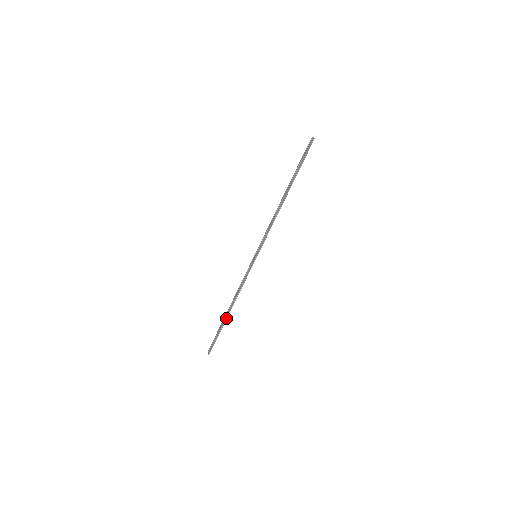
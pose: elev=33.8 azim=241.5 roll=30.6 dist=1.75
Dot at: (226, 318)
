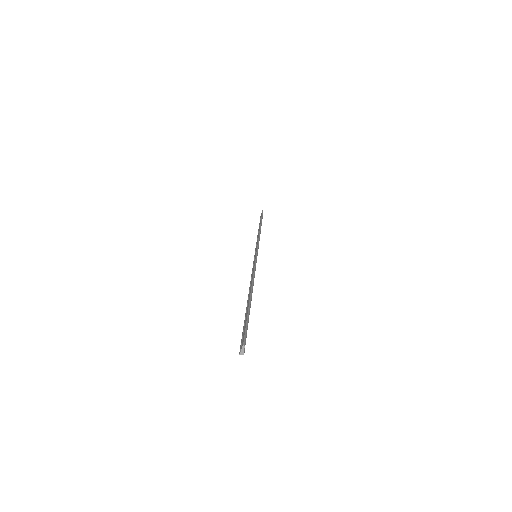
Dot at: (249, 298)
